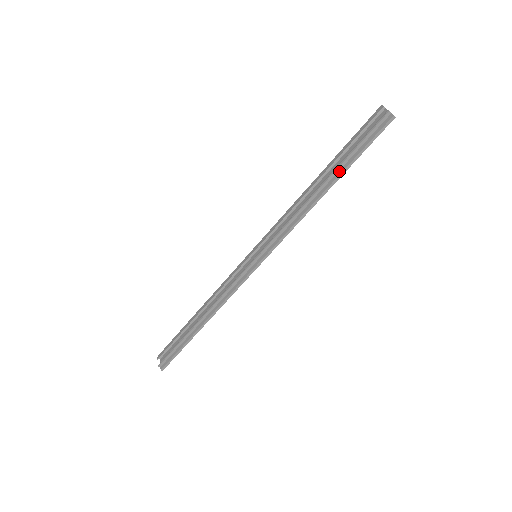
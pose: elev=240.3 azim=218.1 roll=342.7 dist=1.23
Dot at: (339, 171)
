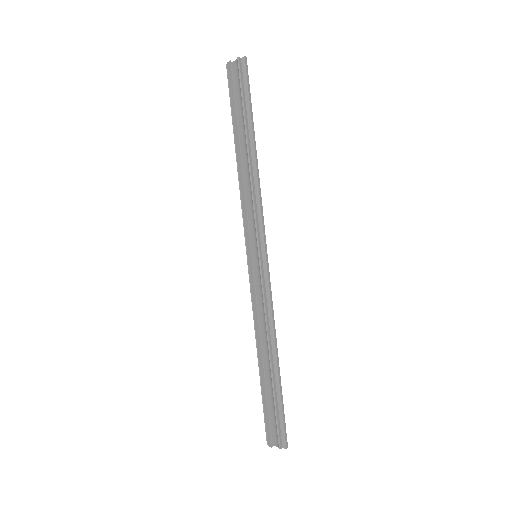
Dot at: (249, 127)
